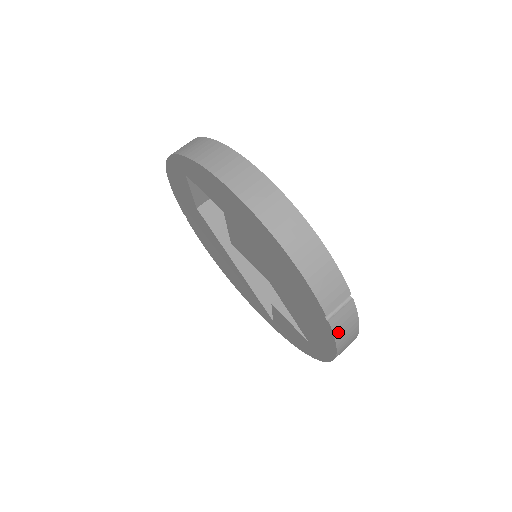
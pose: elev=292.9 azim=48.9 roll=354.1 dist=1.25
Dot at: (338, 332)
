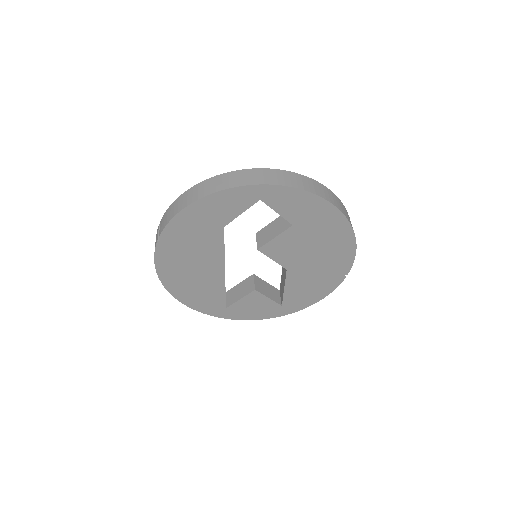
Dot at: (337, 284)
